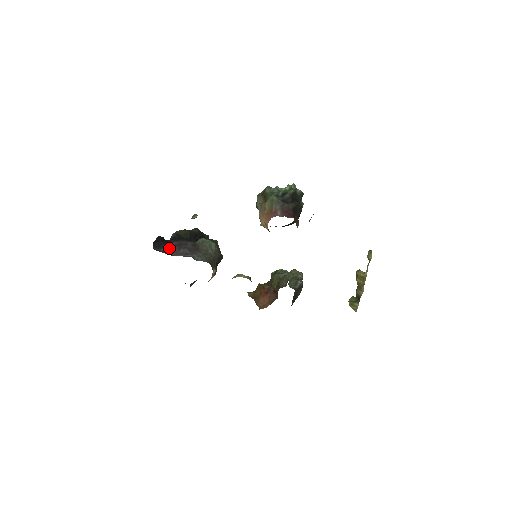
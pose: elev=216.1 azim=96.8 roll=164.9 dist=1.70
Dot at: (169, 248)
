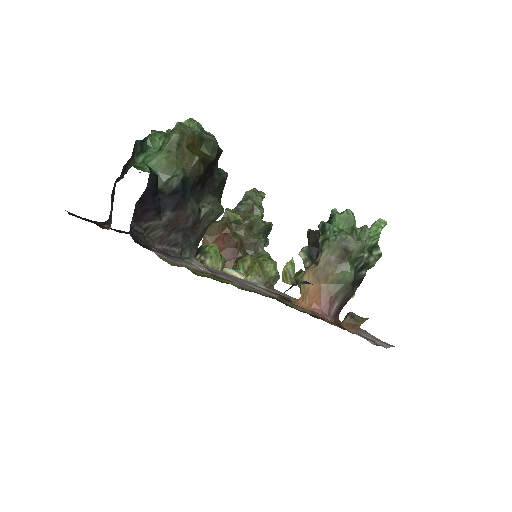
Dot at: (156, 227)
